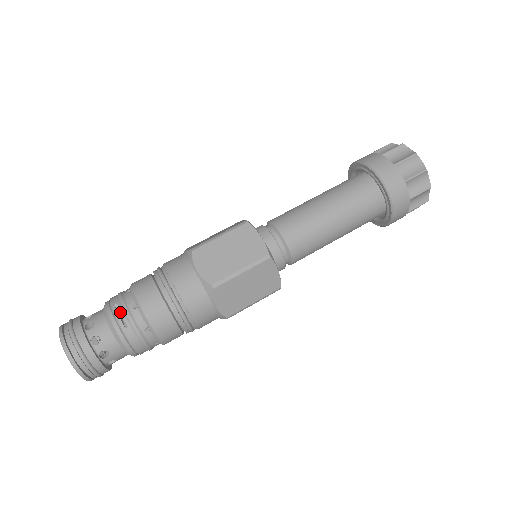
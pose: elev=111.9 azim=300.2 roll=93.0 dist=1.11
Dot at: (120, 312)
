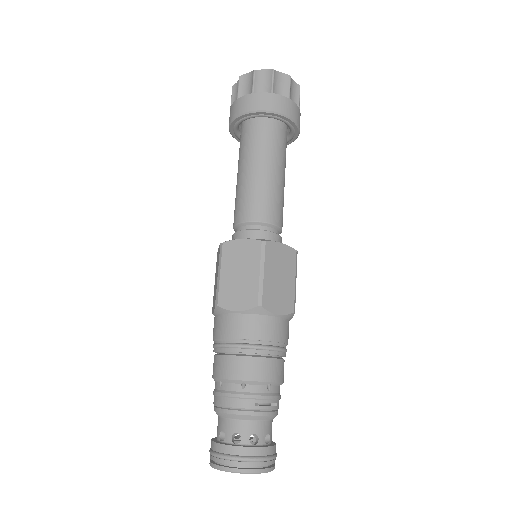
Dot at: (258, 404)
